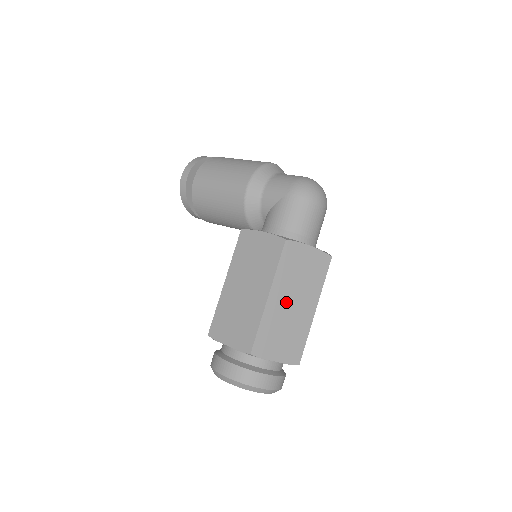
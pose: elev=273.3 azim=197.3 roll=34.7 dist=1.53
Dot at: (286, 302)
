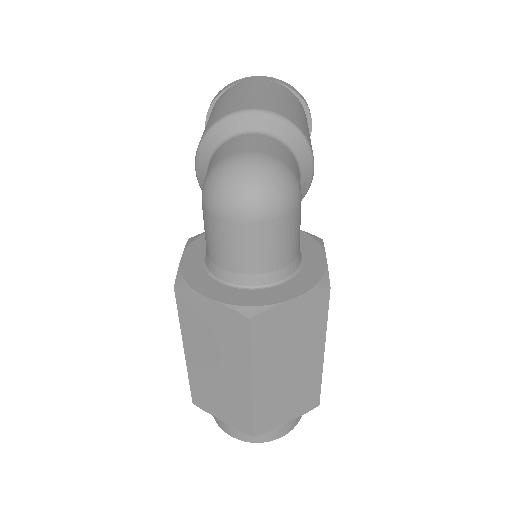
Dot at: (208, 363)
